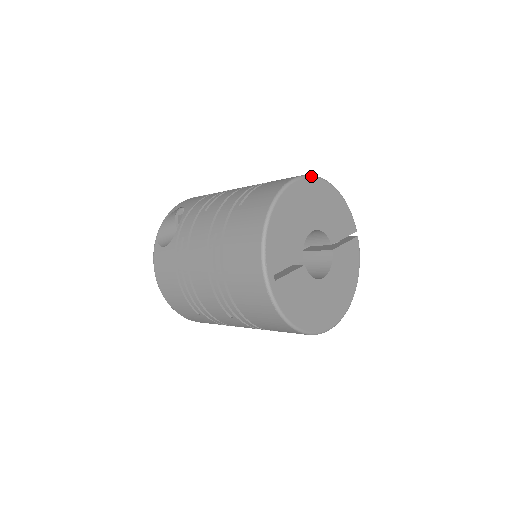
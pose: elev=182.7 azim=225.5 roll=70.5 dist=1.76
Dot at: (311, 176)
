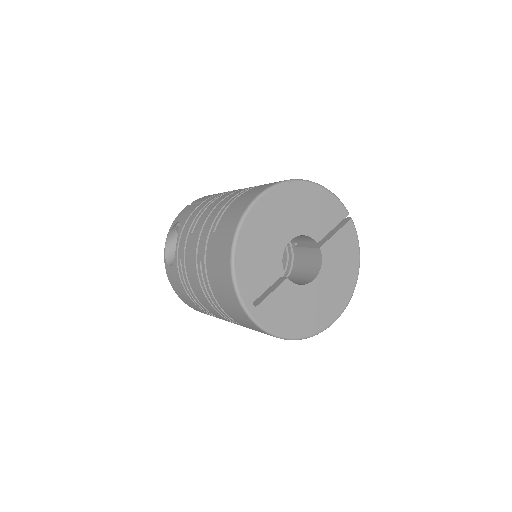
Dot at: (276, 185)
